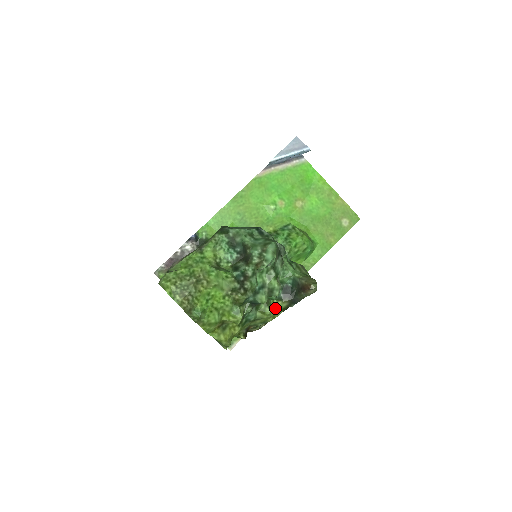
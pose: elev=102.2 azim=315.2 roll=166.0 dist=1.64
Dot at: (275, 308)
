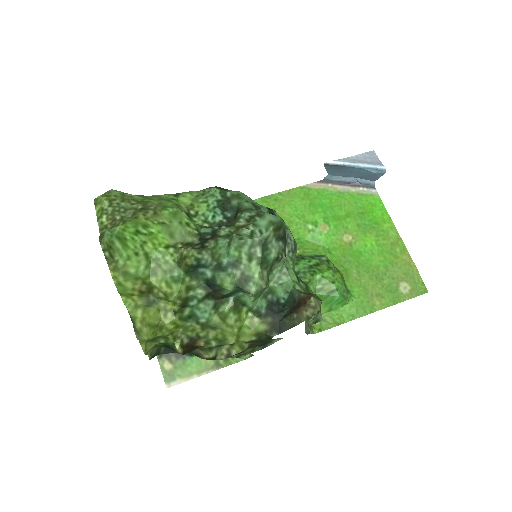
Dot at: (246, 325)
